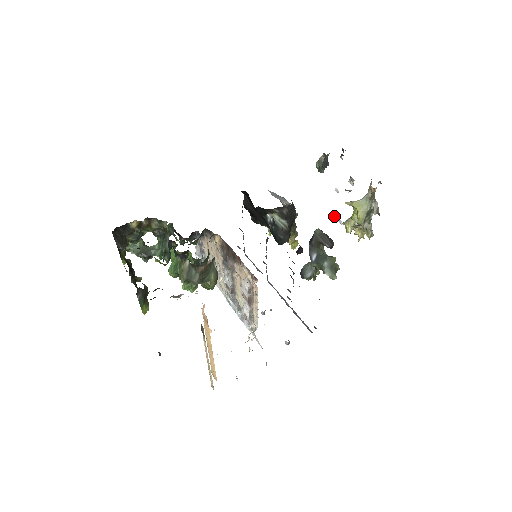
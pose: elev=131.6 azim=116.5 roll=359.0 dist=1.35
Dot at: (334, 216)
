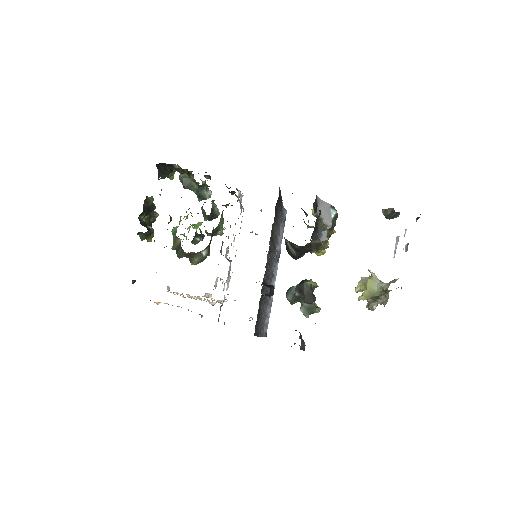
Dot at: (396, 243)
